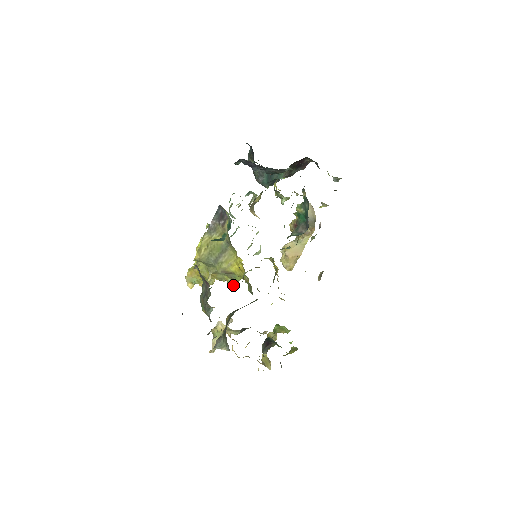
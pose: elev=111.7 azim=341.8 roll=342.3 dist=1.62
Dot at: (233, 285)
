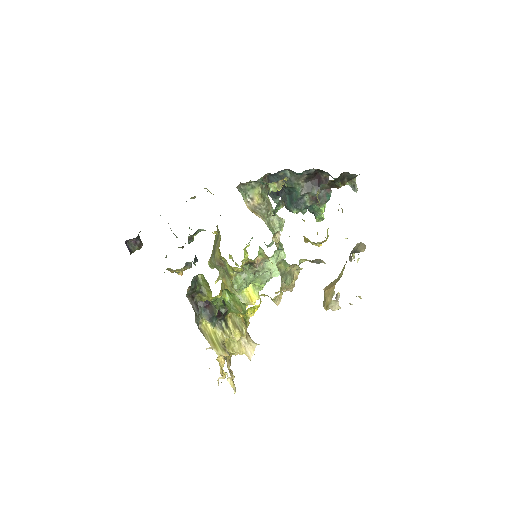
Dot at: (234, 288)
